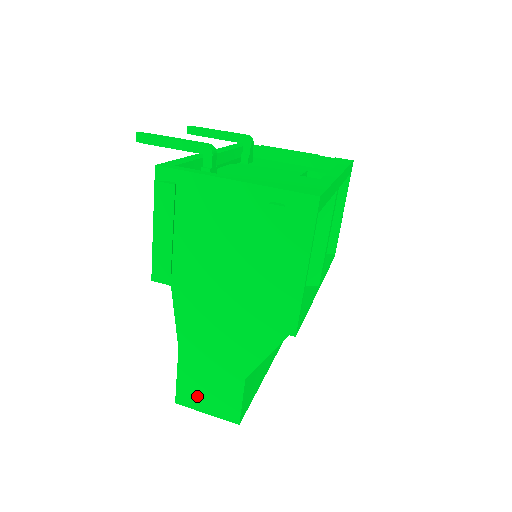
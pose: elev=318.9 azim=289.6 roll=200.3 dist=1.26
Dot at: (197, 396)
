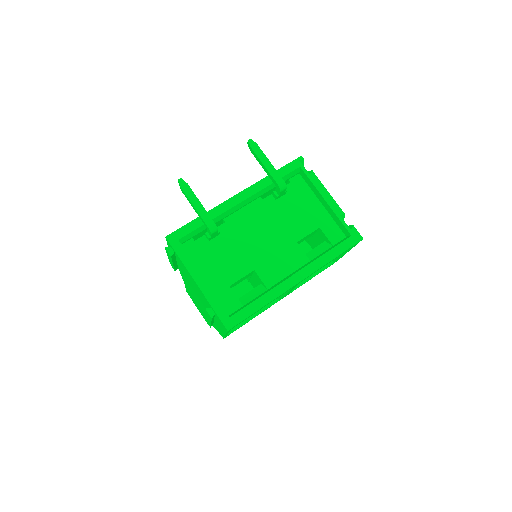
Dot at: (193, 301)
